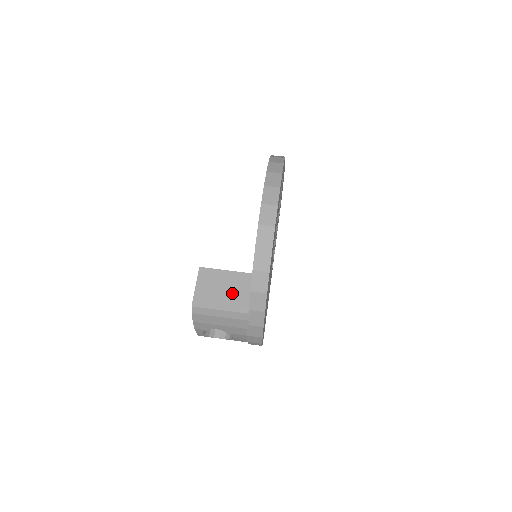
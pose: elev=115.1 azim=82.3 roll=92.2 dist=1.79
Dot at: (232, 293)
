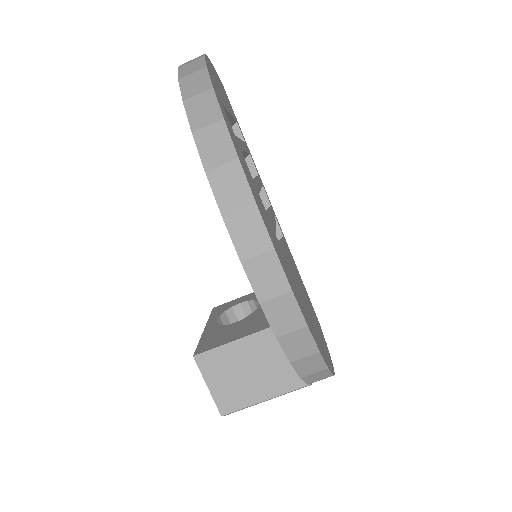
Dot at: (267, 369)
